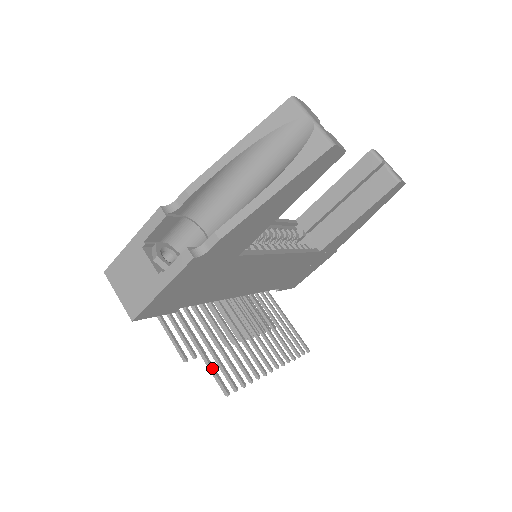
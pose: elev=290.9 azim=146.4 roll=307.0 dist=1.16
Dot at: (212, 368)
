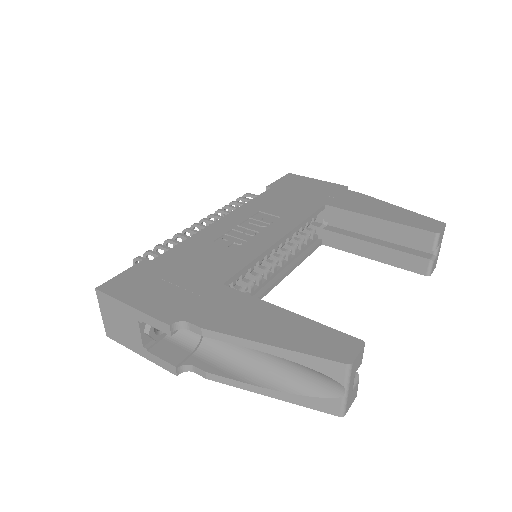
Dot at: occluded
